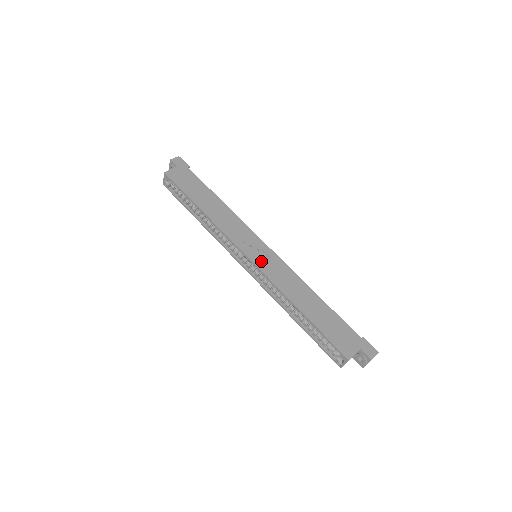
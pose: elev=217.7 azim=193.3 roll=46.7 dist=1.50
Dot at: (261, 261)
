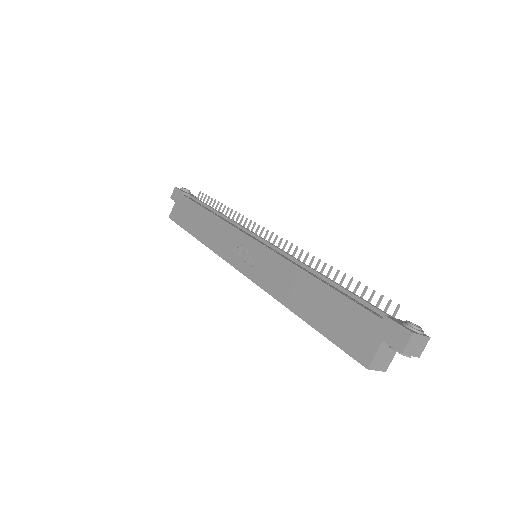
Dot at: (250, 267)
